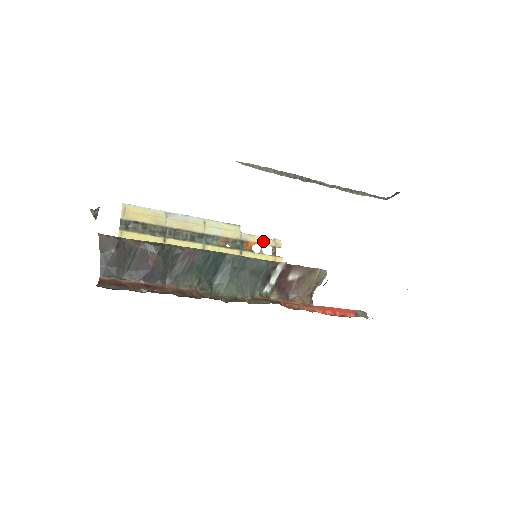
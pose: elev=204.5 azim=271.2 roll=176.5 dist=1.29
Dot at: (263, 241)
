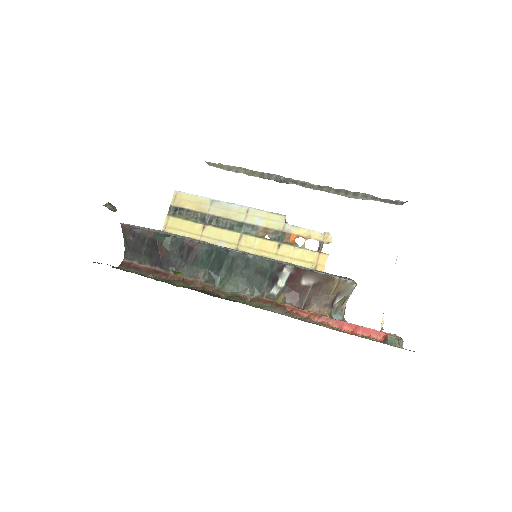
Dot at: (309, 234)
